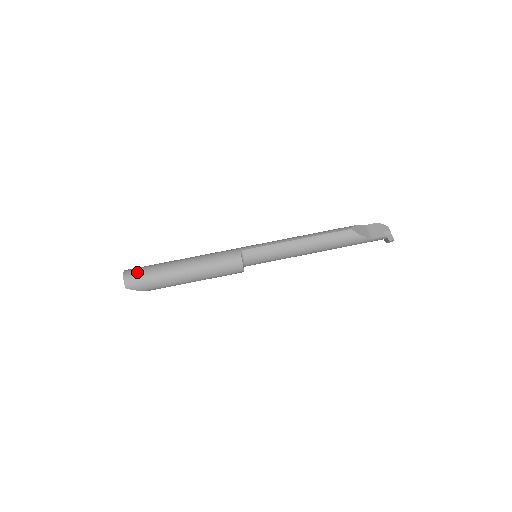
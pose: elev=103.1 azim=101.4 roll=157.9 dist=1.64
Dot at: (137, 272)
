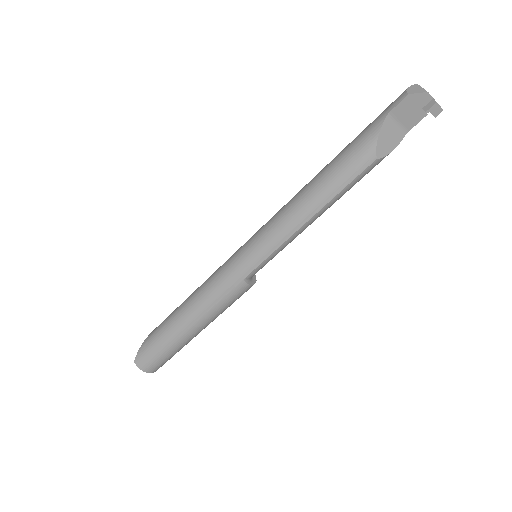
Dot at: (155, 363)
